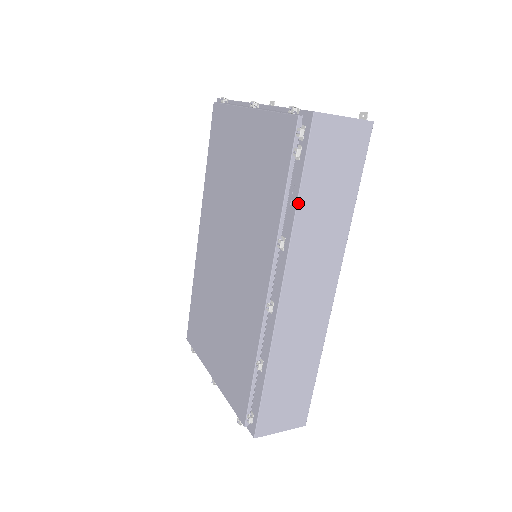
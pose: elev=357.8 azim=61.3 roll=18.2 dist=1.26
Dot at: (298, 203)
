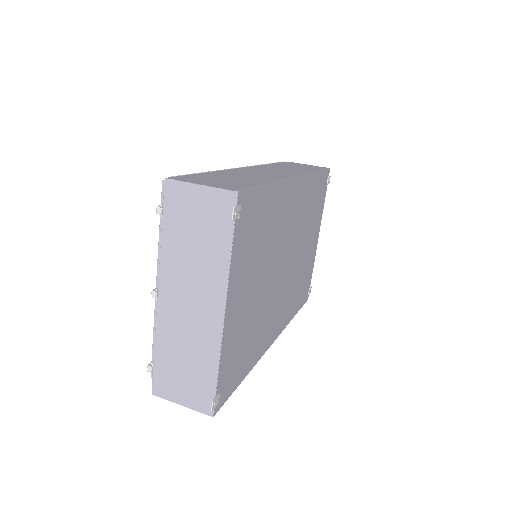
Dot at: occluded
